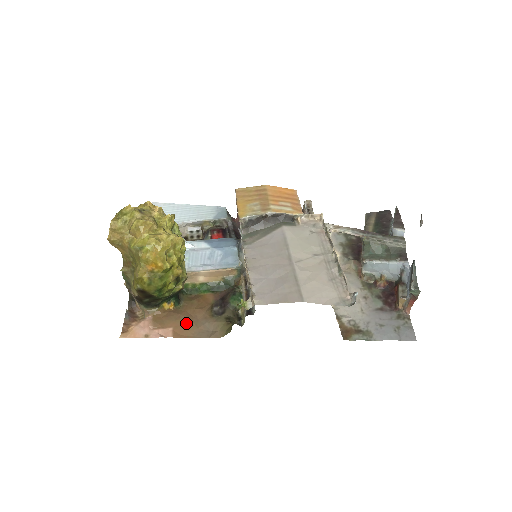
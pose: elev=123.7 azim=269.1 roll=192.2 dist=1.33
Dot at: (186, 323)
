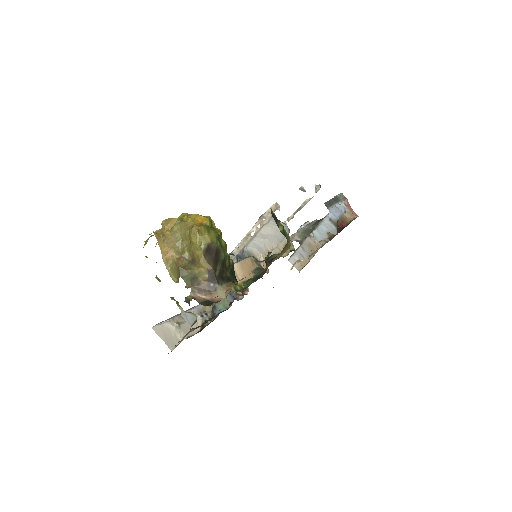
Dot at: occluded
